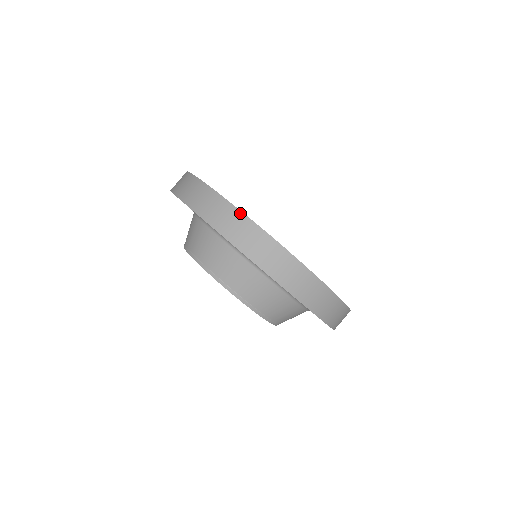
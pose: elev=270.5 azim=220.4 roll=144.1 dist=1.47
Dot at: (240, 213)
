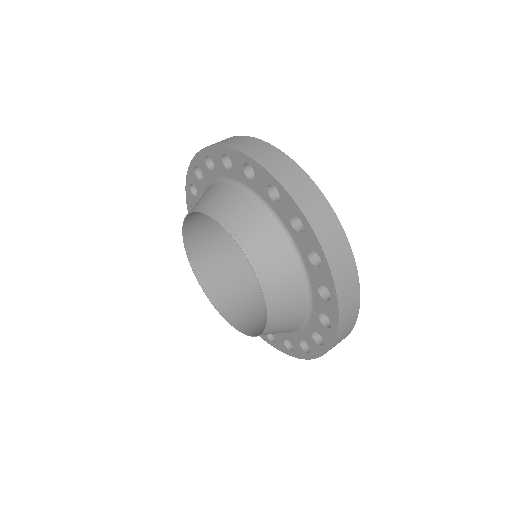
Dot at: (274, 147)
